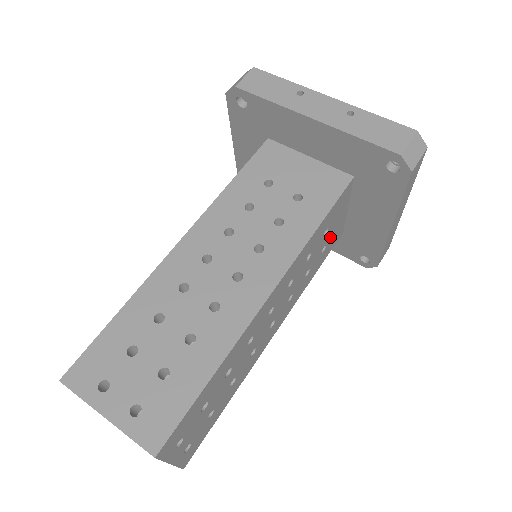
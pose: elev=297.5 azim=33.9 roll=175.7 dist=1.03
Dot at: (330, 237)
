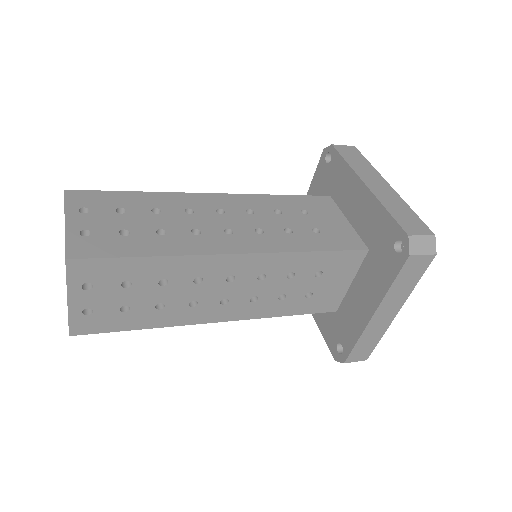
Dot at: (325, 228)
